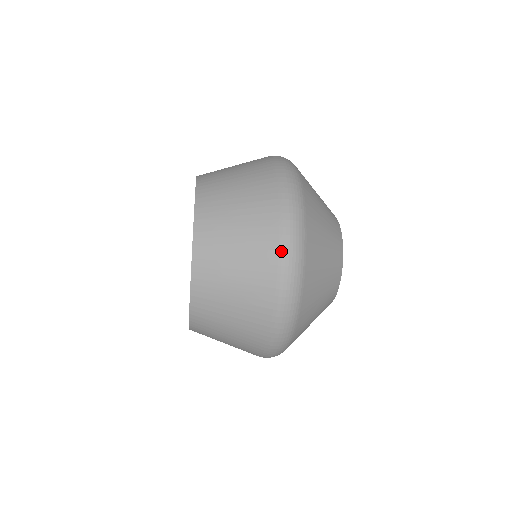
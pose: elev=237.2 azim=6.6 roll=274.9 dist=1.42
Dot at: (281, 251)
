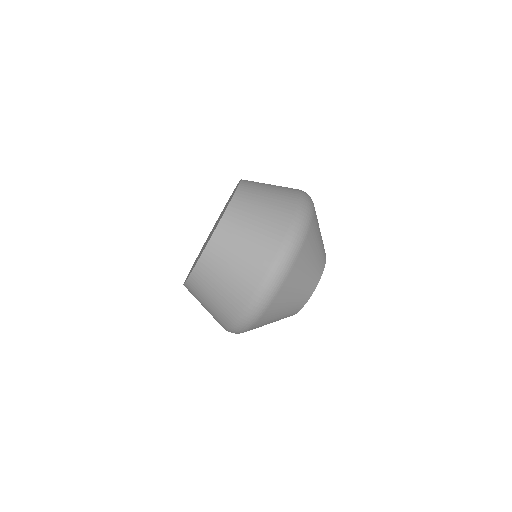
Dot at: (249, 303)
